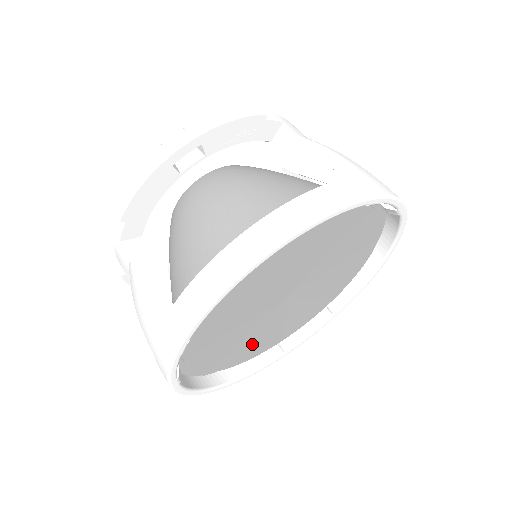
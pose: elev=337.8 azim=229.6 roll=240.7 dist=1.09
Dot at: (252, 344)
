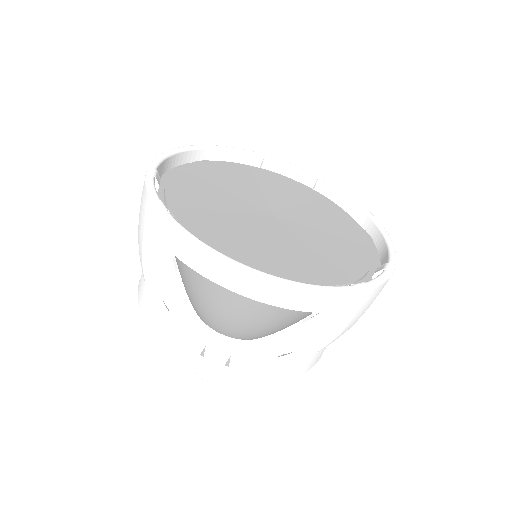
Dot at: (275, 255)
